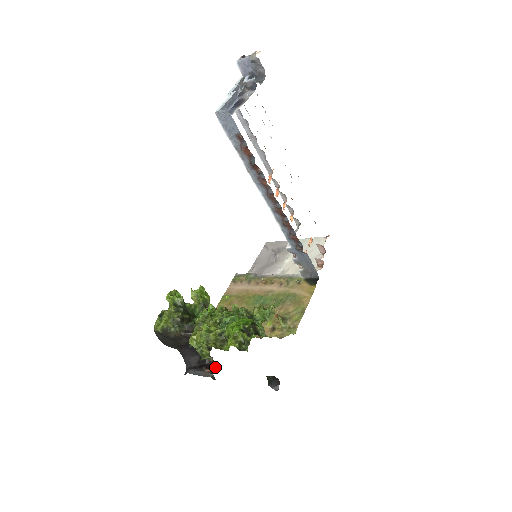
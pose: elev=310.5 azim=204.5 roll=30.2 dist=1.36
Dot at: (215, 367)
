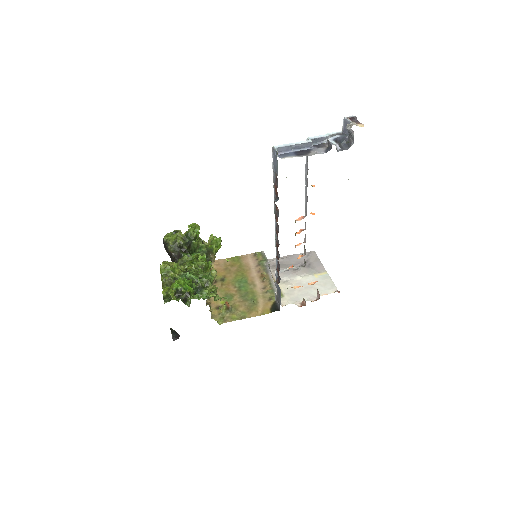
Dot at: occluded
